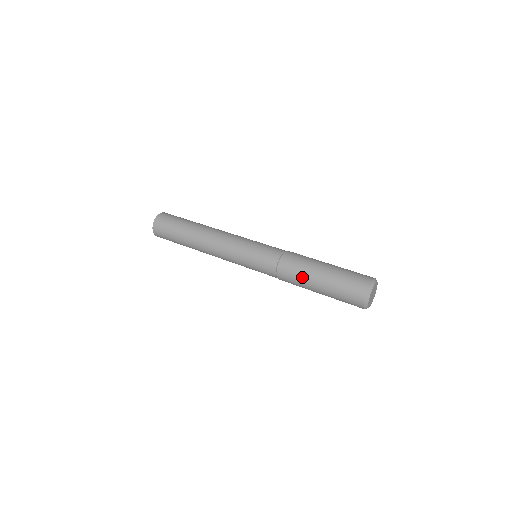
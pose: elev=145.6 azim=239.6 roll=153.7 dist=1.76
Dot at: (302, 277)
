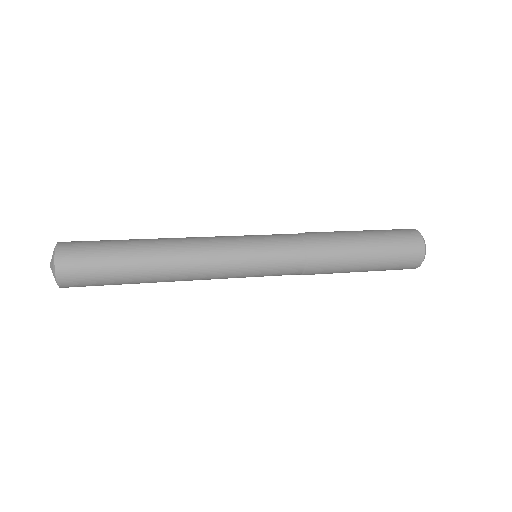
Dot at: (344, 263)
